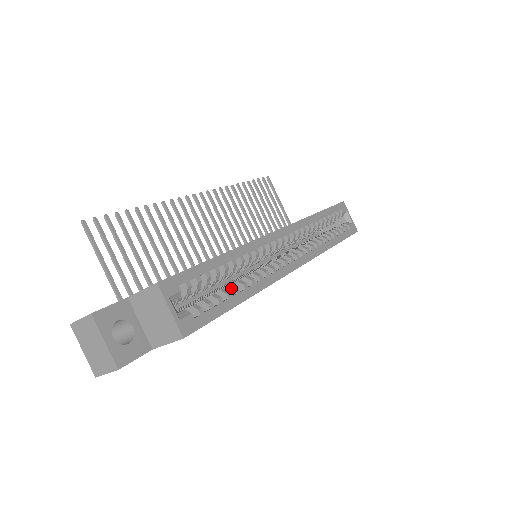
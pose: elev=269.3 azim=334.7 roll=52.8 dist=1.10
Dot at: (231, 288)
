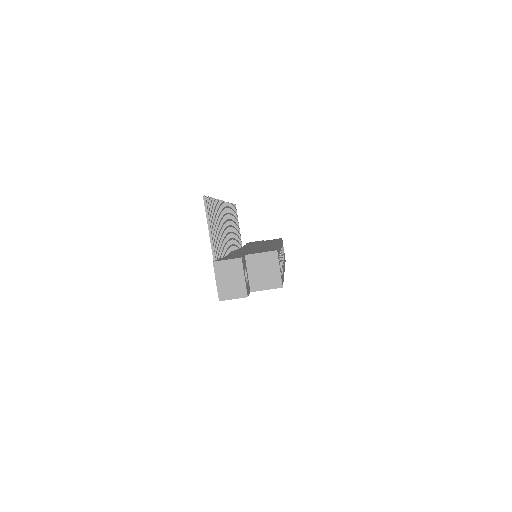
Dot at: occluded
